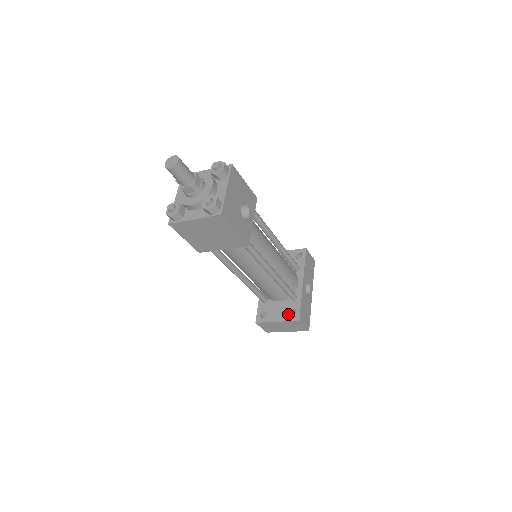
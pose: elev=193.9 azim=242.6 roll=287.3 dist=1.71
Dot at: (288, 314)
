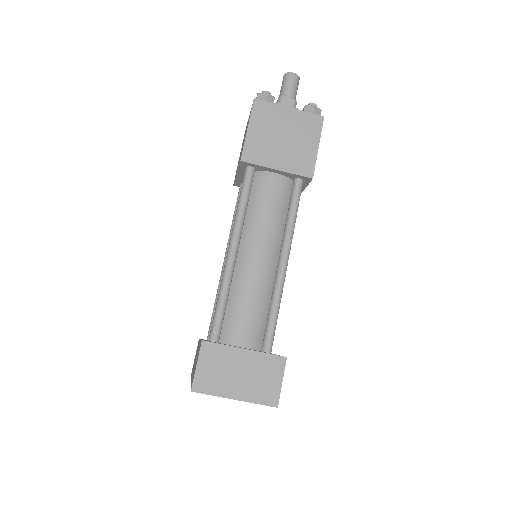
Dot at: occluded
